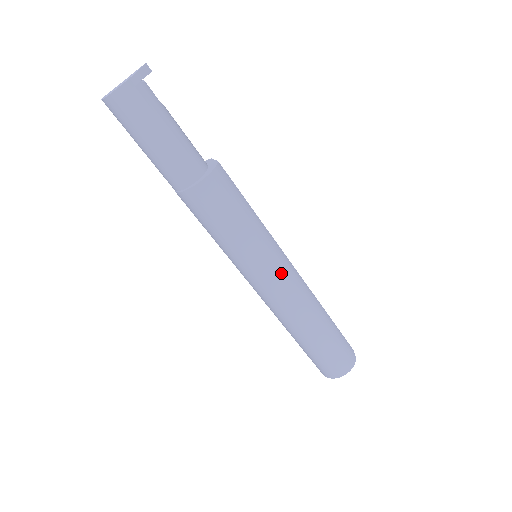
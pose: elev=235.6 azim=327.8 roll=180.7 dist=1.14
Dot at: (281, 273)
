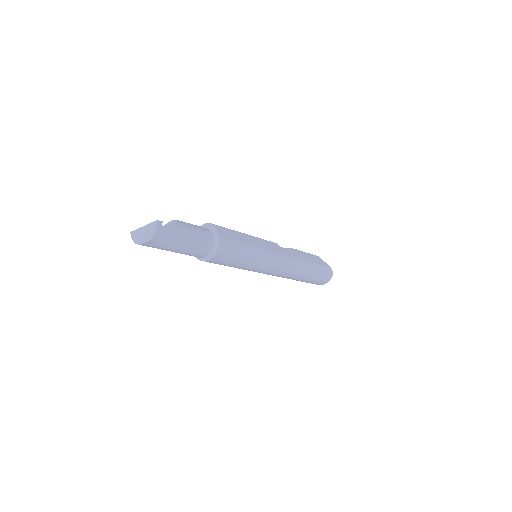
Dot at: (275, 267)
